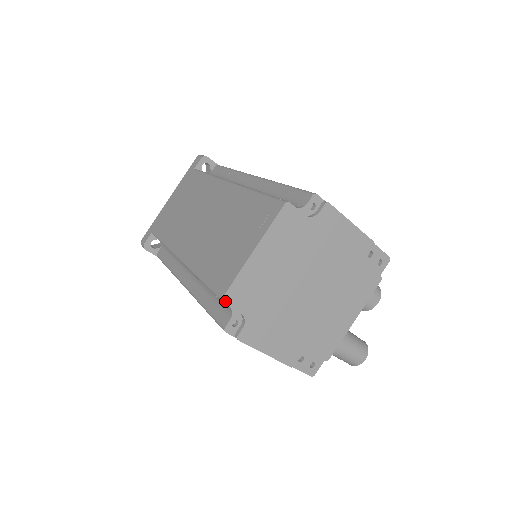
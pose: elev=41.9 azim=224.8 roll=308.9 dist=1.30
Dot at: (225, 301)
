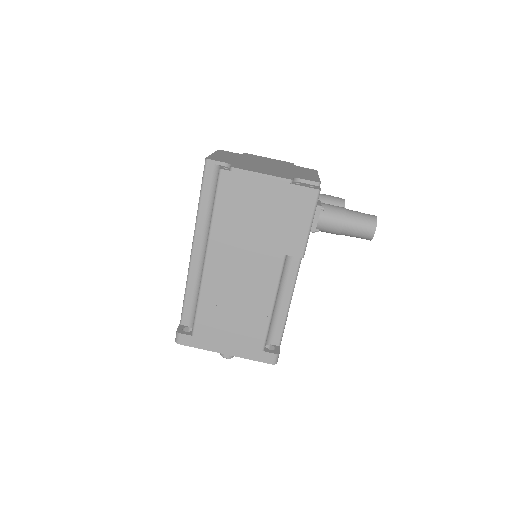
Dot at: (209, 159)
